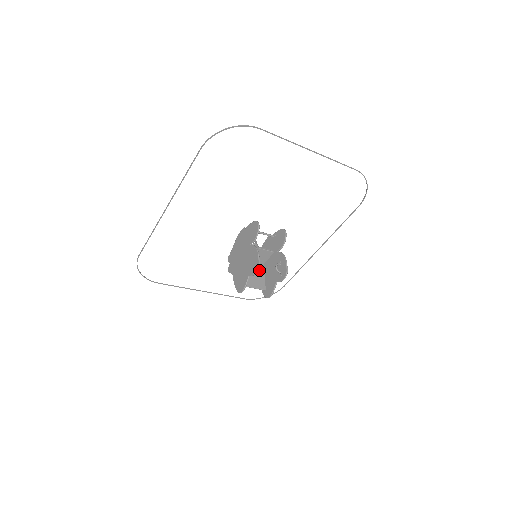
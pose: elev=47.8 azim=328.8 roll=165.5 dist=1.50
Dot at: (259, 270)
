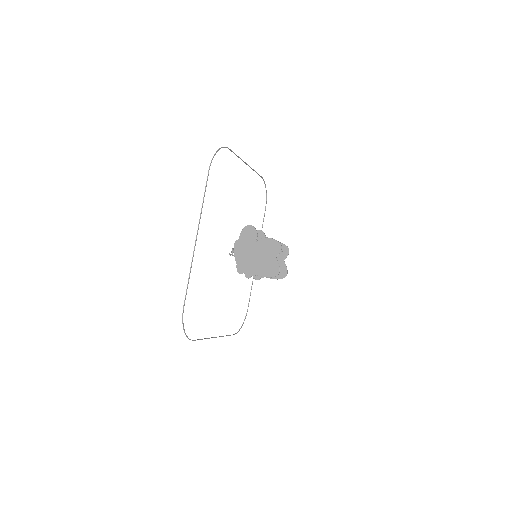
Dot at: occluded
